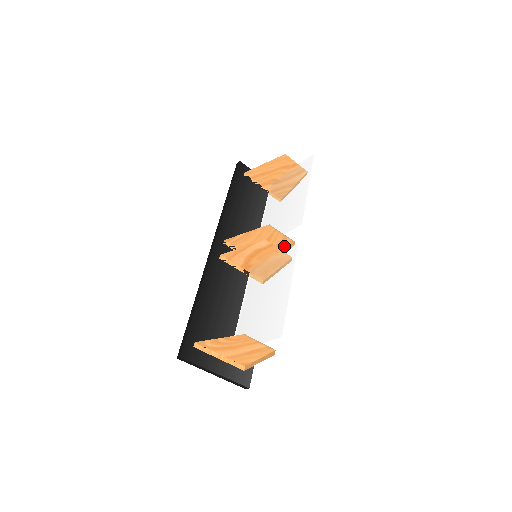
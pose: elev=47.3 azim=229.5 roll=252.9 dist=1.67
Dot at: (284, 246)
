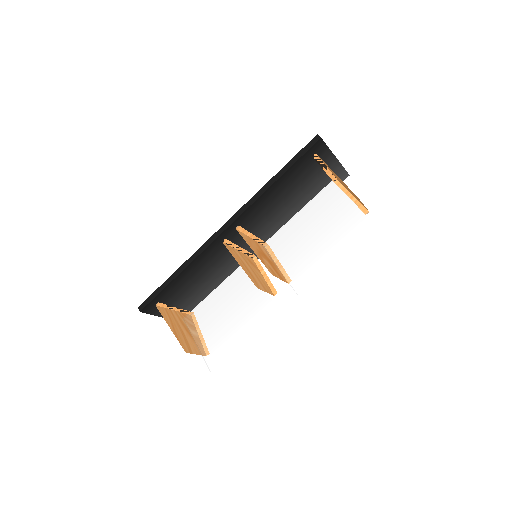
Dot at: occluded
